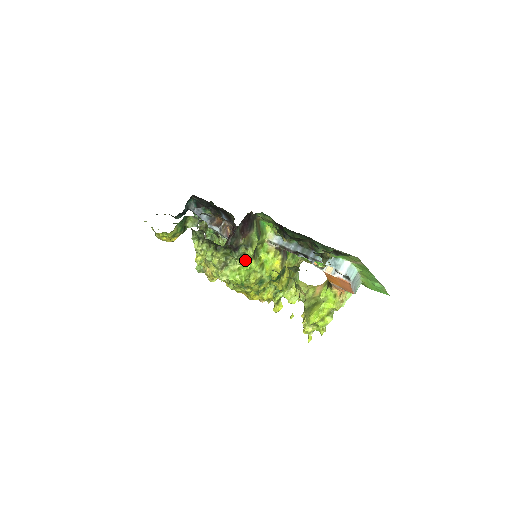
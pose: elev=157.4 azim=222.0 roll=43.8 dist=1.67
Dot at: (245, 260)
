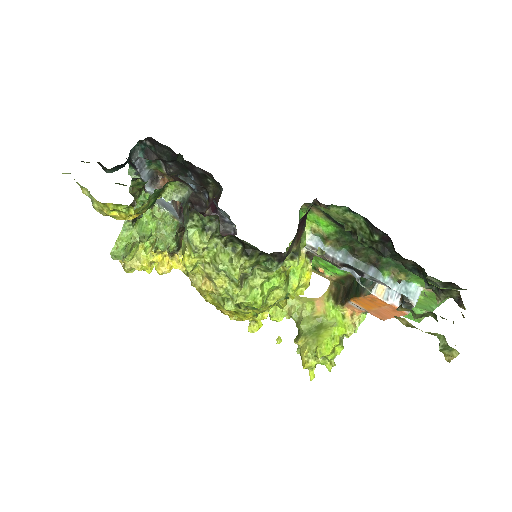
Dot at: (274, 272)
